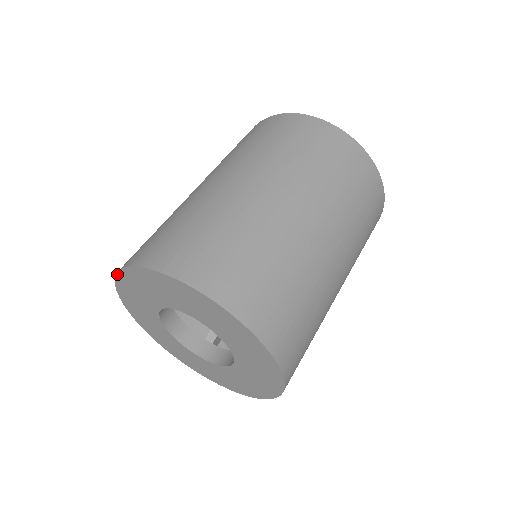
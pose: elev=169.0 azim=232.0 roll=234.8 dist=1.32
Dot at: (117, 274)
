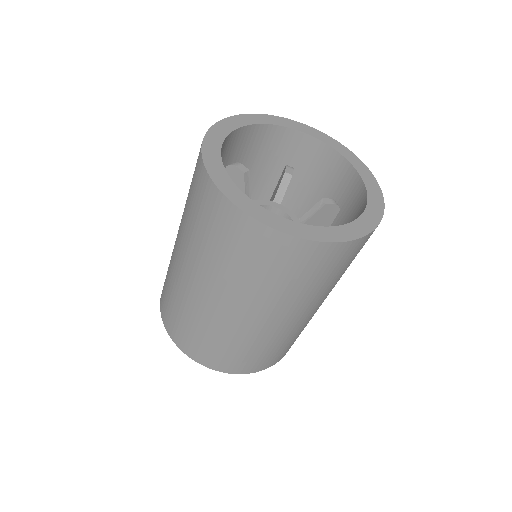
Dot at: occluded
